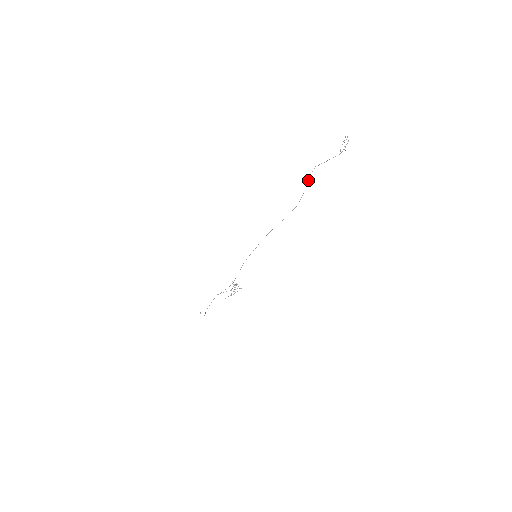
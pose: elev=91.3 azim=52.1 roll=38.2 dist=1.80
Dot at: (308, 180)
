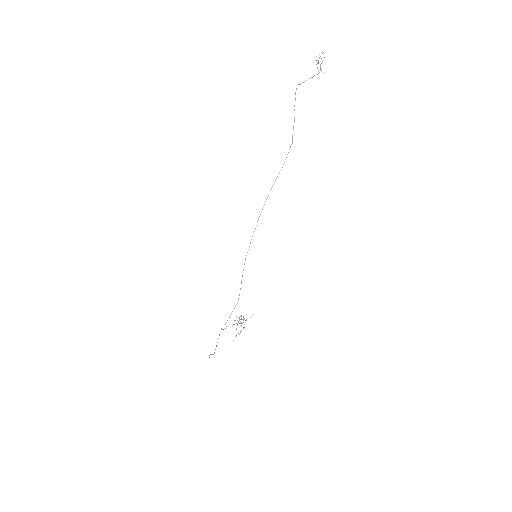
Dot at: occluded
